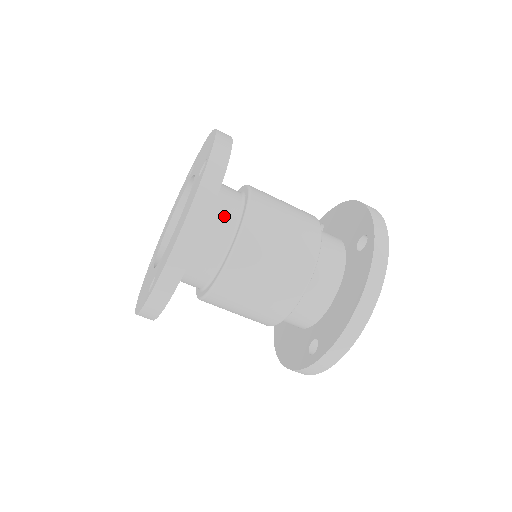
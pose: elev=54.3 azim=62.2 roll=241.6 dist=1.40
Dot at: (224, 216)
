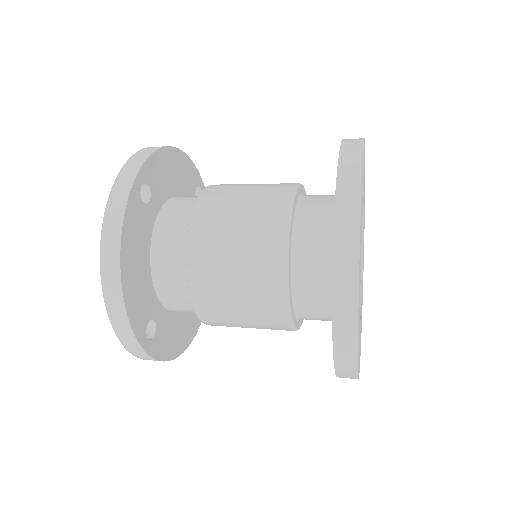
Dot at: (174, 231)
